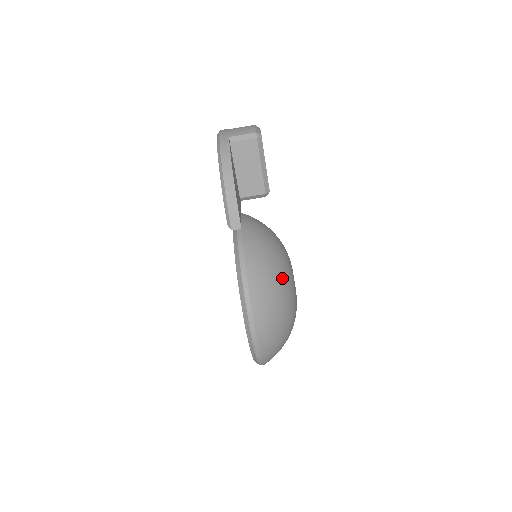
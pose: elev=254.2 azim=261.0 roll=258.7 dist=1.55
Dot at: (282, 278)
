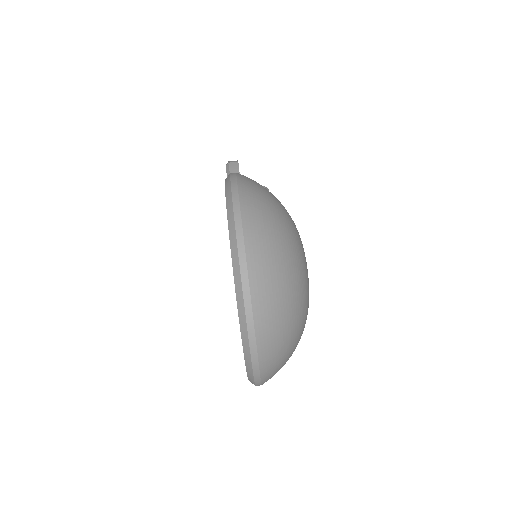
Dot at: occluded
